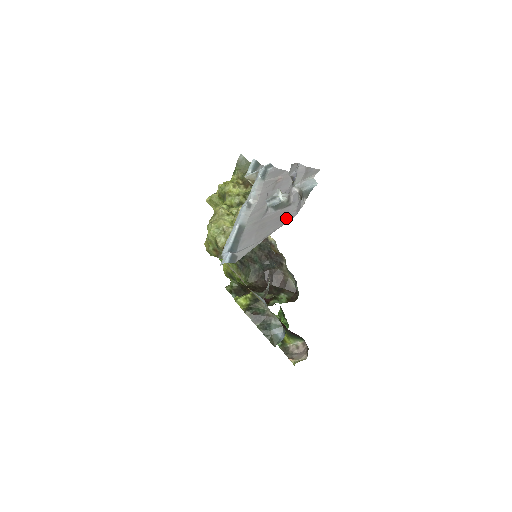
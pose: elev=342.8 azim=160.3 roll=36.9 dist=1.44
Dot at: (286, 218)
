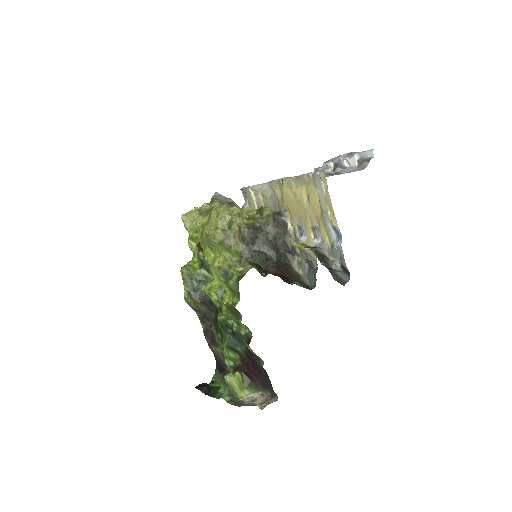
Dot at: occluded
